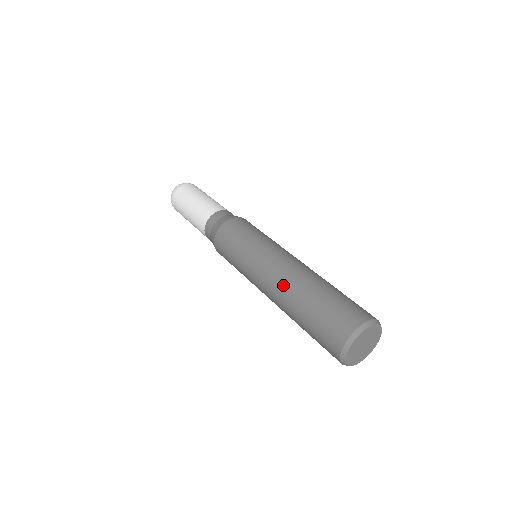
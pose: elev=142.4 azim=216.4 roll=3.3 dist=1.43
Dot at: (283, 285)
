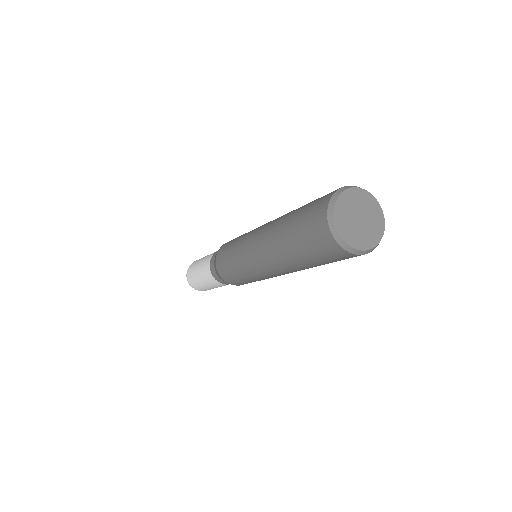
Dot at: (268, 248)
